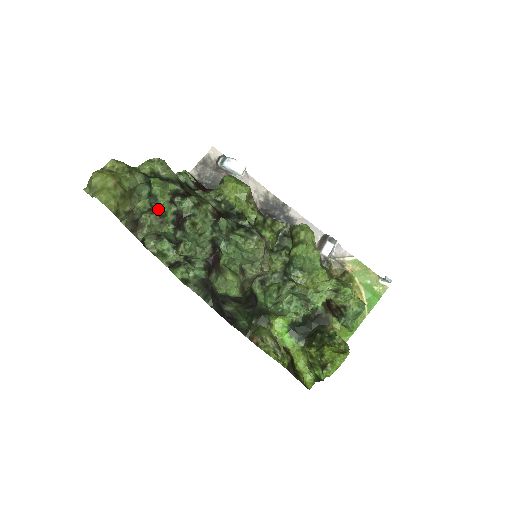
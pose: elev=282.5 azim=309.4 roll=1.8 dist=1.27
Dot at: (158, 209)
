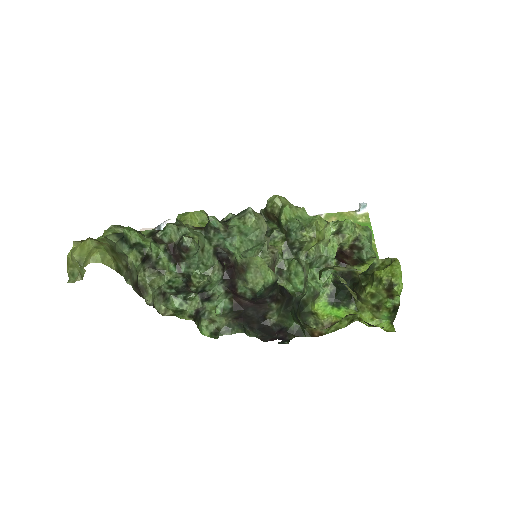
Dot at: (149, 255)
